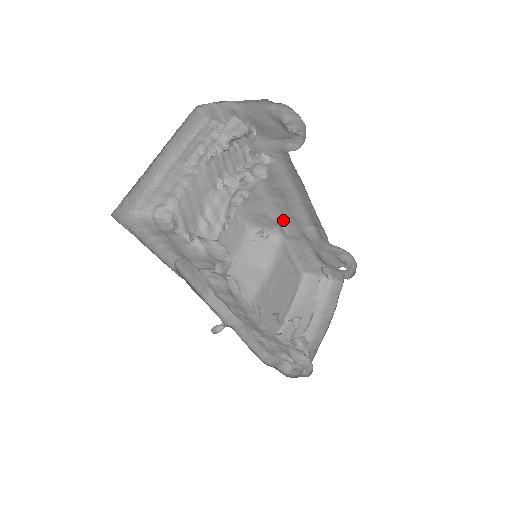
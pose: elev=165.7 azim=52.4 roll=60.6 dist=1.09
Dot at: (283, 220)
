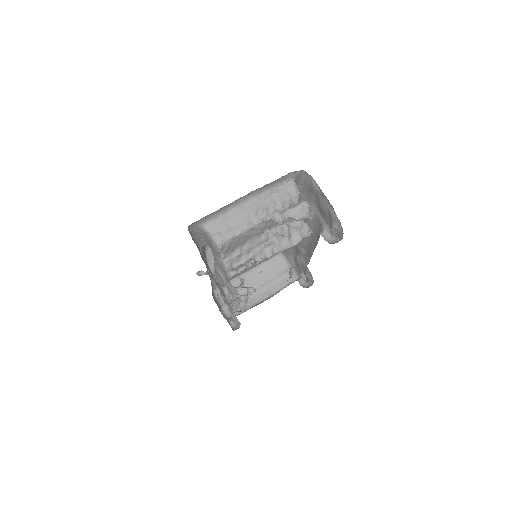
Dot at: occluded
